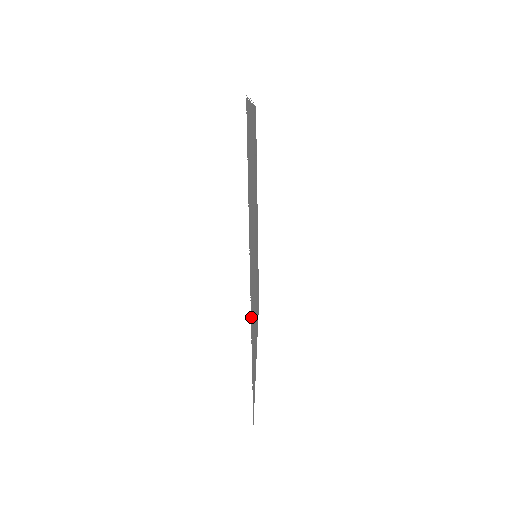
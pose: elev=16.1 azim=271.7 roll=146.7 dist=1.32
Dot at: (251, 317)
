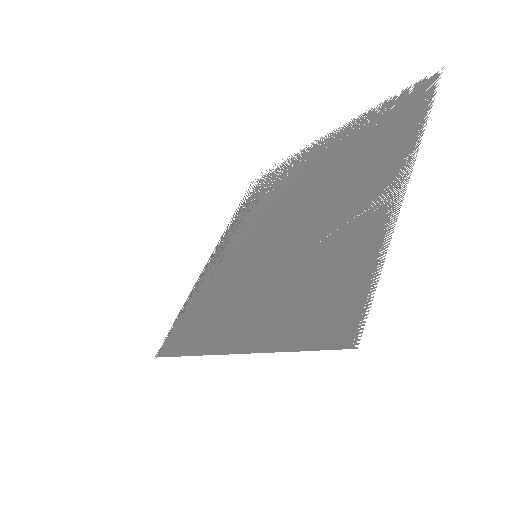
Dot at: (386, 217)
